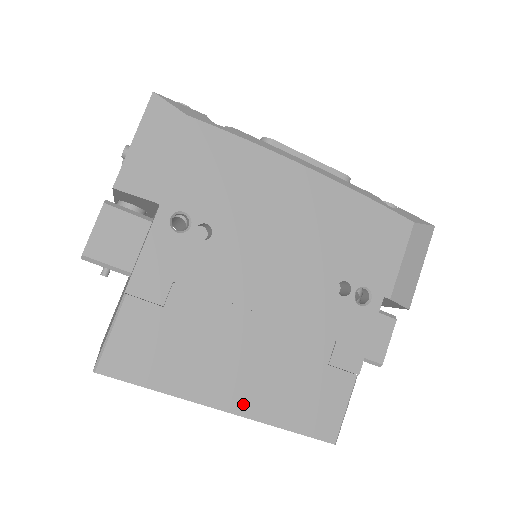
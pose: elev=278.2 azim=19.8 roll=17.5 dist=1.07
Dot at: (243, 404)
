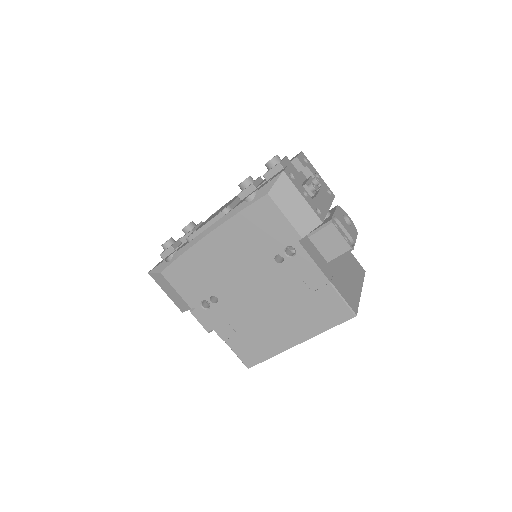
Dot at: (301, 337)
